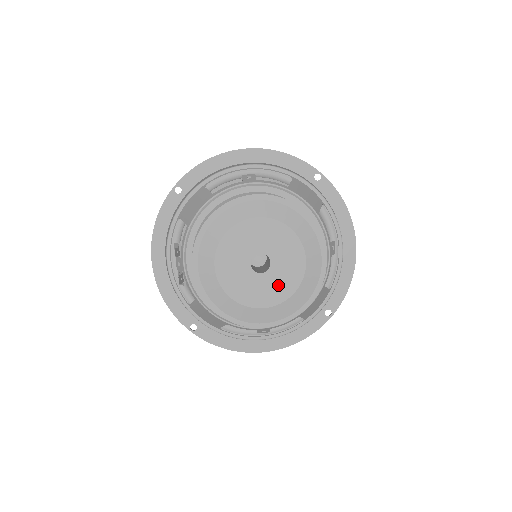
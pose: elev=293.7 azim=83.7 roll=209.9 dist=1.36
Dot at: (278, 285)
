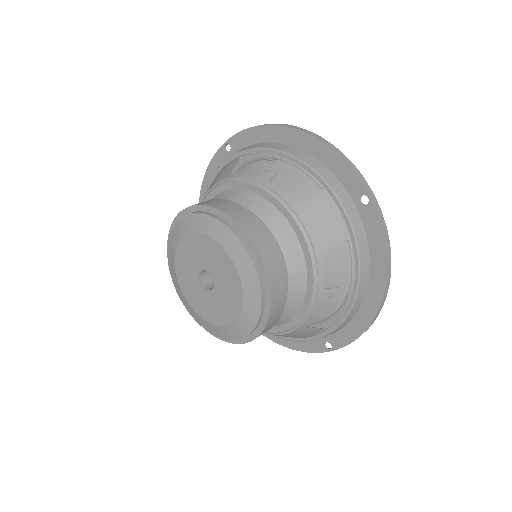
Dot at: (217, 309)
